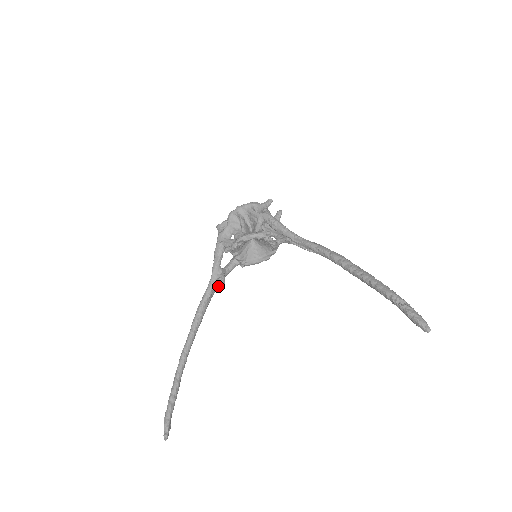
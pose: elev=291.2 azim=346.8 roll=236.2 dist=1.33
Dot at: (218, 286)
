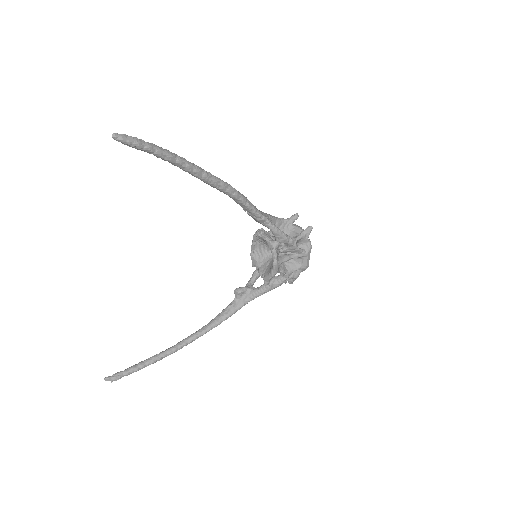
Dot at: (237, 296)
